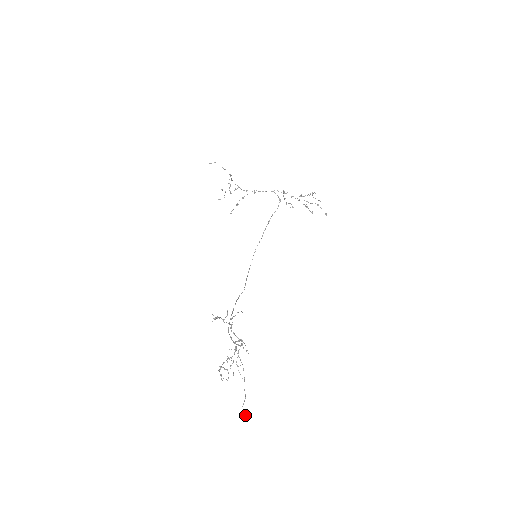
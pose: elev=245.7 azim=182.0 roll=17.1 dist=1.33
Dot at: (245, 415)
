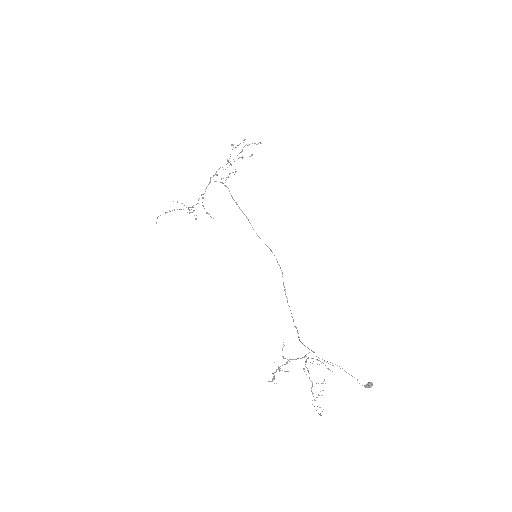
Dot at: (369, 387)
